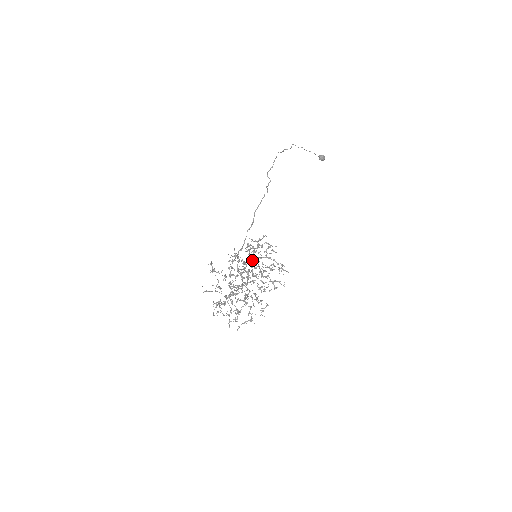
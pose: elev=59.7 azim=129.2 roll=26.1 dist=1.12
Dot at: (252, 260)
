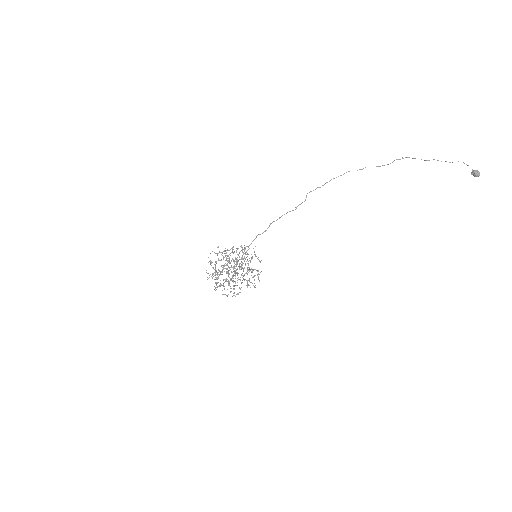
Dot at: (245, 258)
